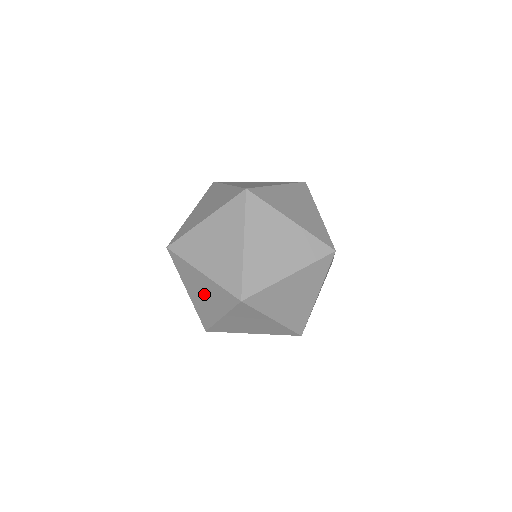
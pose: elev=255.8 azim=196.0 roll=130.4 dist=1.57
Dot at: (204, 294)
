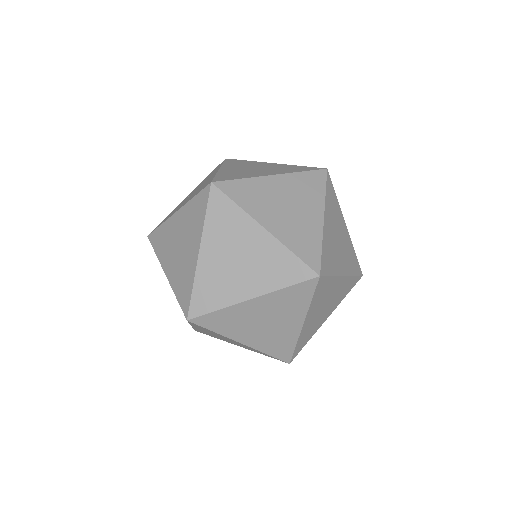
Dot at: occluded
